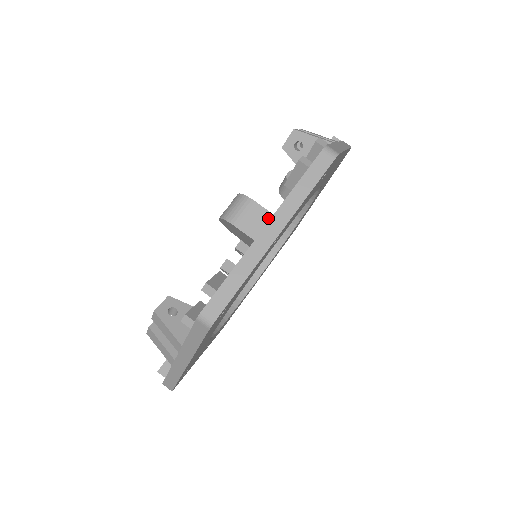
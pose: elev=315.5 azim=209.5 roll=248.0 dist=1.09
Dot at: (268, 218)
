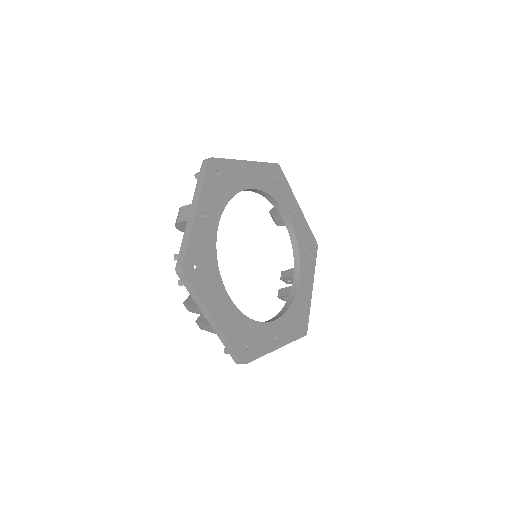
Dot at: (190, 207)
